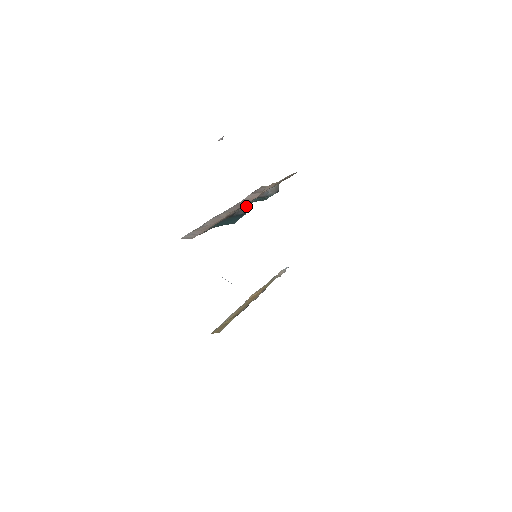
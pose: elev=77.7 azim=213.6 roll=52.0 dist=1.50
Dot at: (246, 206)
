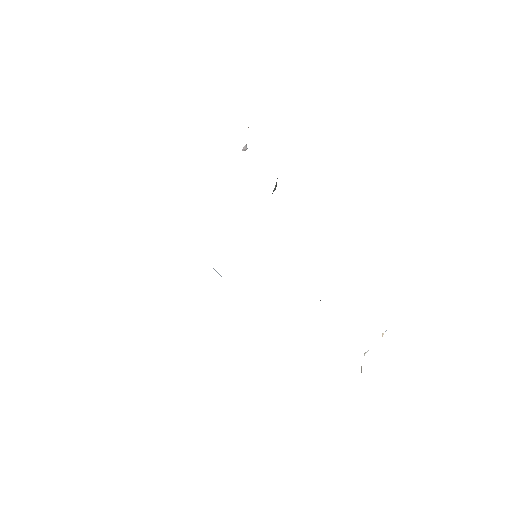
Dot at: occluded
